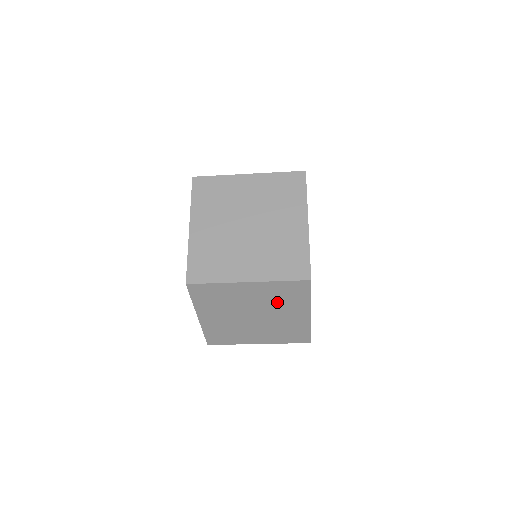
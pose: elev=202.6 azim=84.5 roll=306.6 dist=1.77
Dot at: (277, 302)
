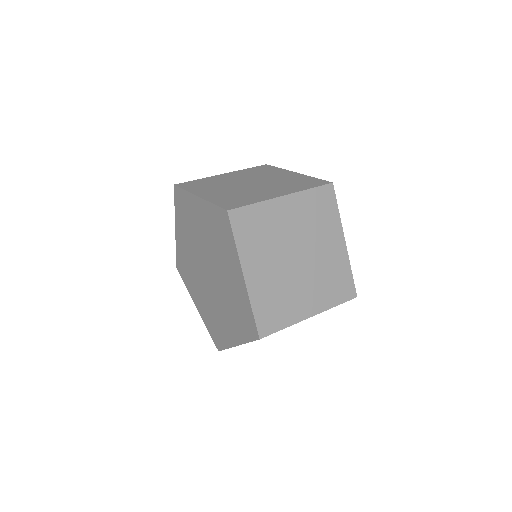
Dot at: occluded
